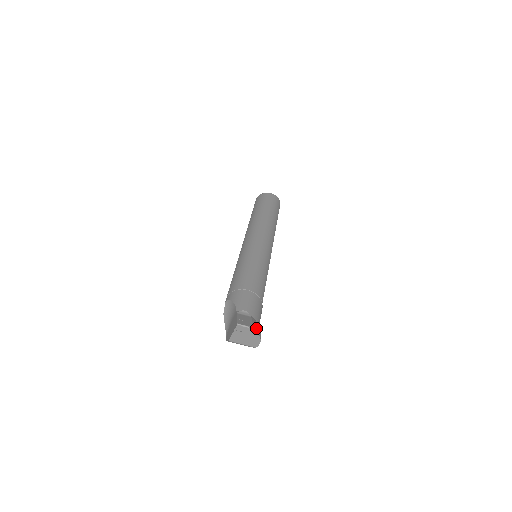
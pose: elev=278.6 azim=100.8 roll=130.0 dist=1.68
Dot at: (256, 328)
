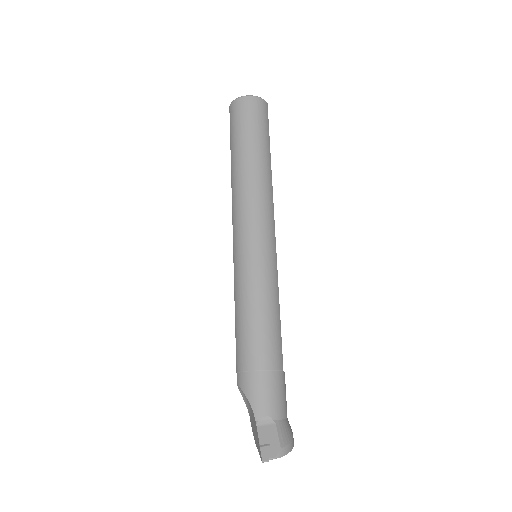
Dot at: (286, 447)
